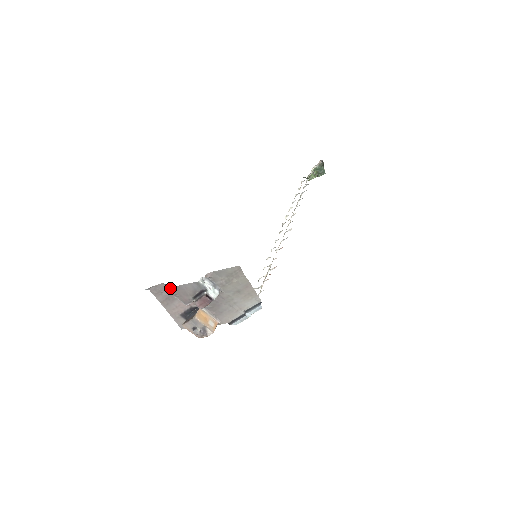
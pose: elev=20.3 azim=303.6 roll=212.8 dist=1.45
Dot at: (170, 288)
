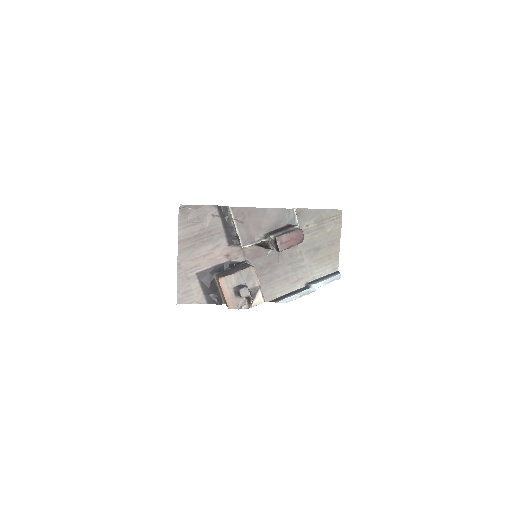
Dot at: (240, 208)
